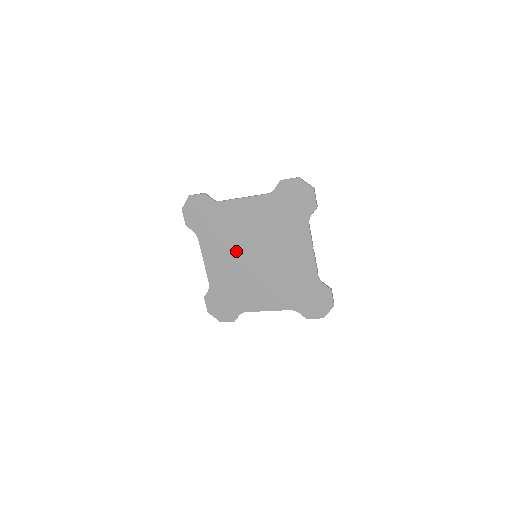
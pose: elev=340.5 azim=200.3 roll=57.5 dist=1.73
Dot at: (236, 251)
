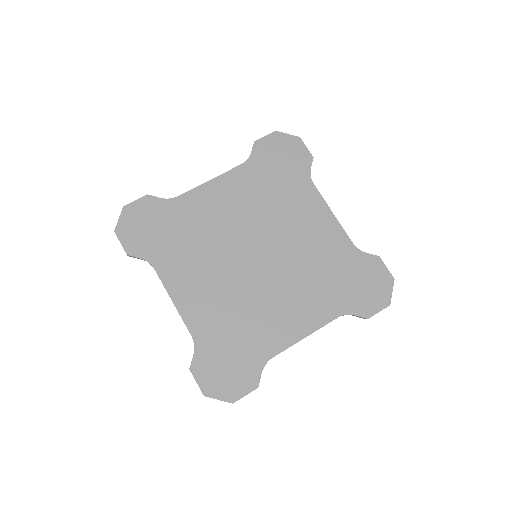
Dot at: (223, 260)
